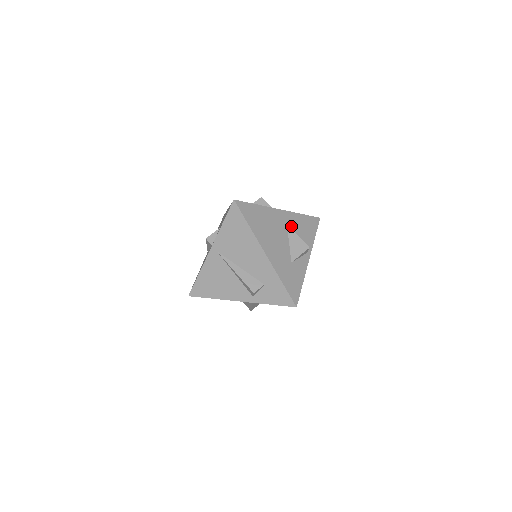
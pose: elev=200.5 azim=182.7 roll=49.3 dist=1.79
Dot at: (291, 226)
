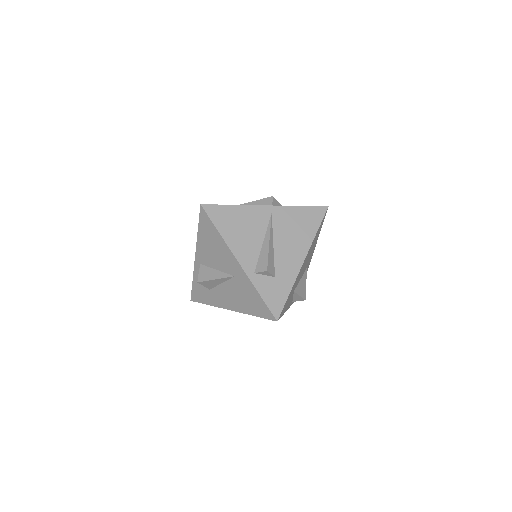
Dot at: occluded
